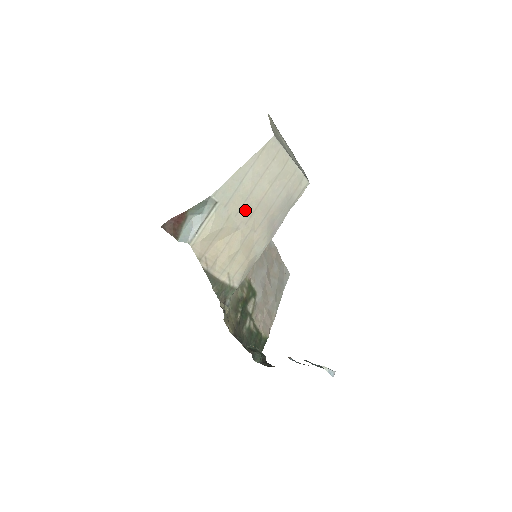
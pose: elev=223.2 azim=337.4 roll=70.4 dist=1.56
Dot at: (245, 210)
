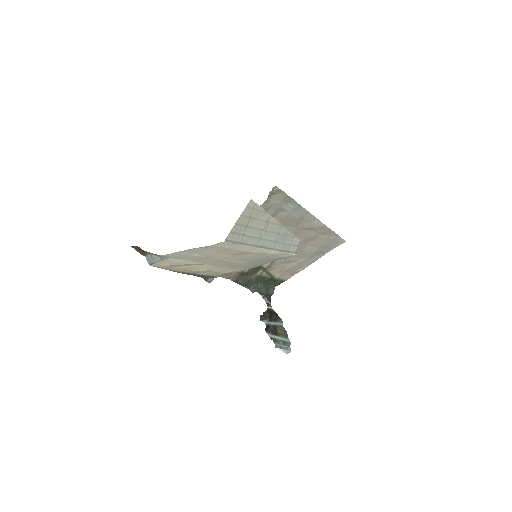
Dot at: (206, 260)
